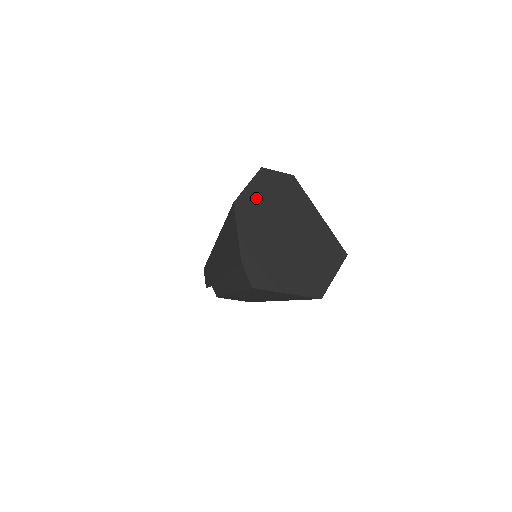
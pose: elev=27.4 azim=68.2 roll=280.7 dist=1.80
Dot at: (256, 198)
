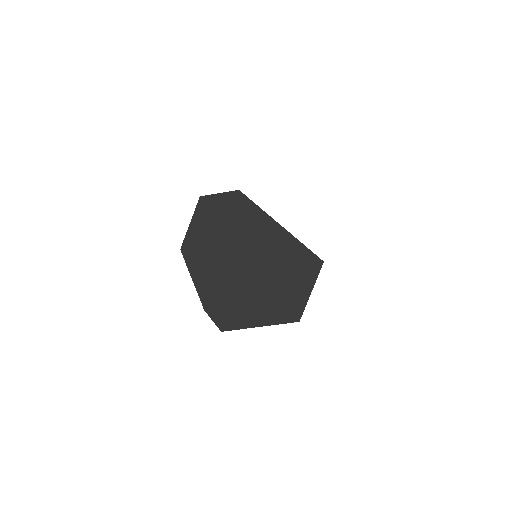
Dot at: (202, 235)
